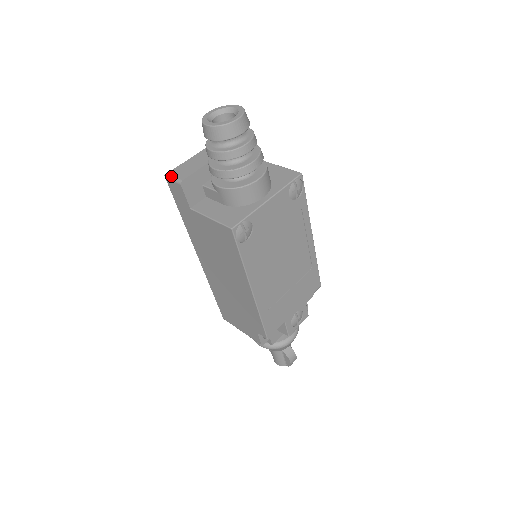
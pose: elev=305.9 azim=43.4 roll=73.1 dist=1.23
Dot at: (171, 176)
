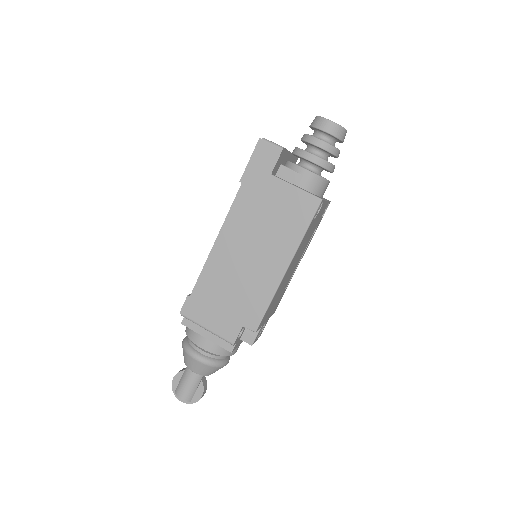
Dot at: (270, 141)
